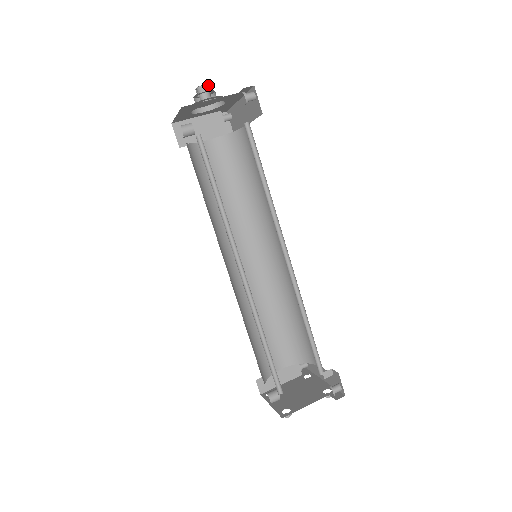
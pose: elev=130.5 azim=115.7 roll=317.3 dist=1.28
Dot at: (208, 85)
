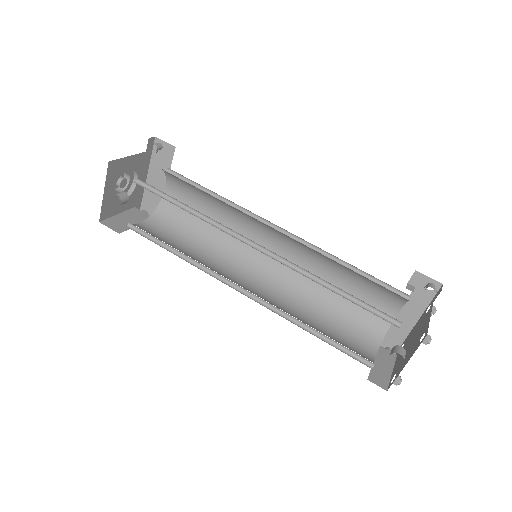
Dot at: occluded
